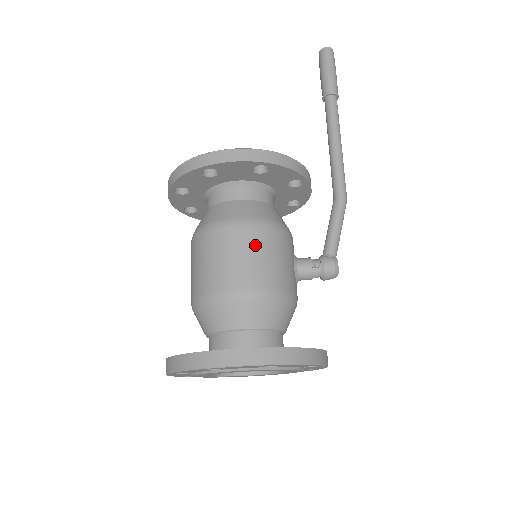
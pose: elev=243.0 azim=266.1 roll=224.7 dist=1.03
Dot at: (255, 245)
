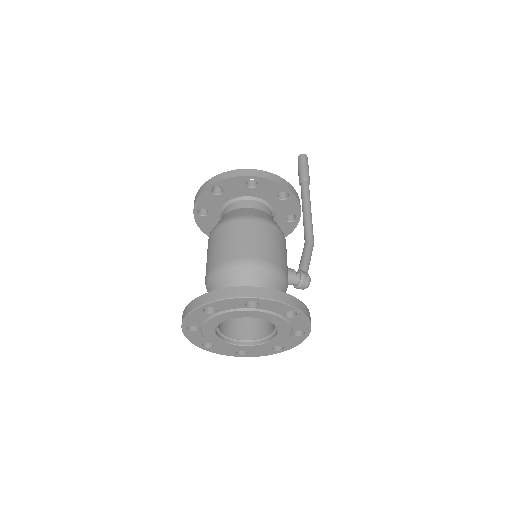
Dot at: (276, 239)
